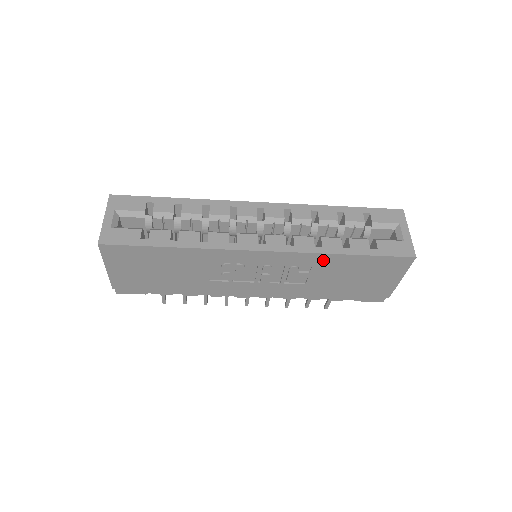
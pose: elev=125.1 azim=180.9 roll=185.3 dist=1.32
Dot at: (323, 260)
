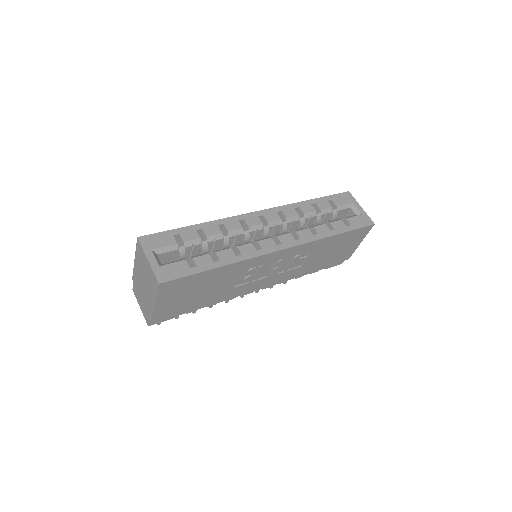
Dot at: (319, 244)
